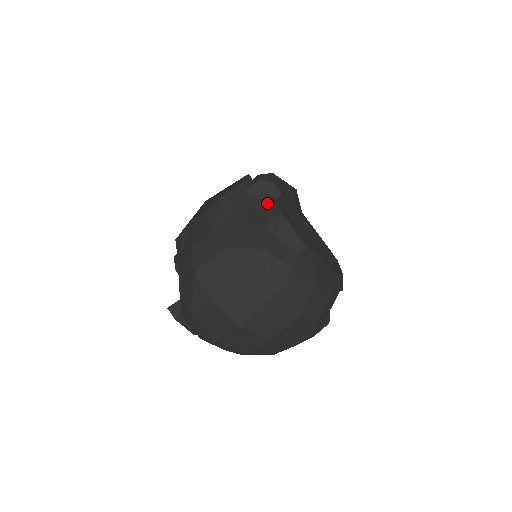
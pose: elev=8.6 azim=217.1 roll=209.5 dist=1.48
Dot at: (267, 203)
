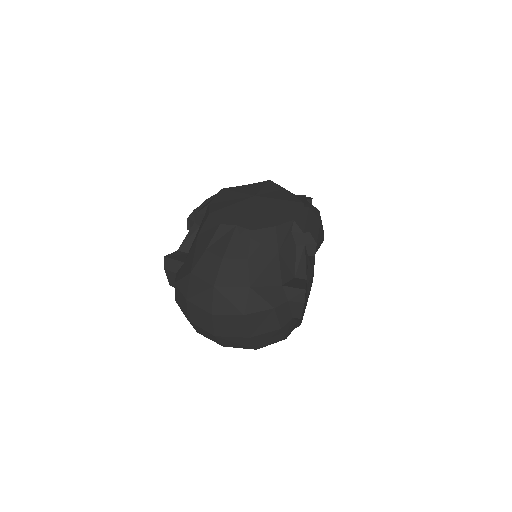
Dot at: (300, 256)
